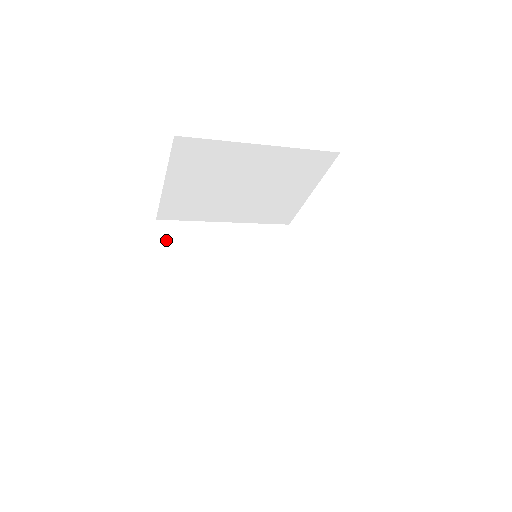
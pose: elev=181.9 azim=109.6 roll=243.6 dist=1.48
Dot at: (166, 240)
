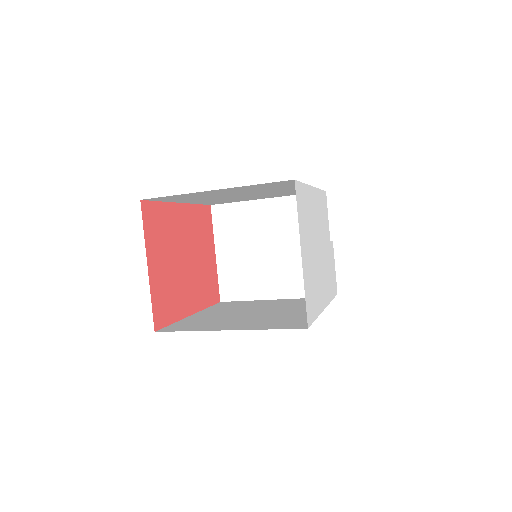
Dot at: (220, 305)
